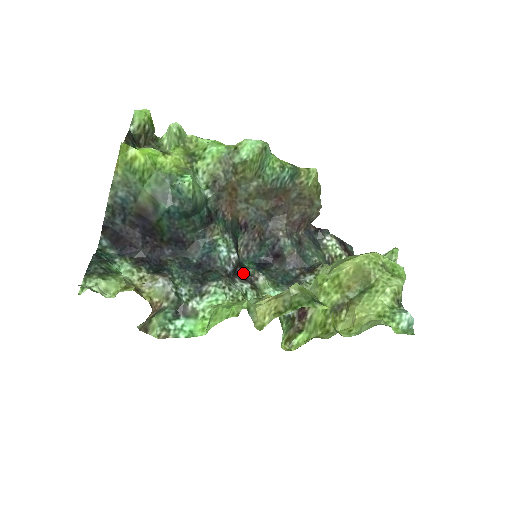
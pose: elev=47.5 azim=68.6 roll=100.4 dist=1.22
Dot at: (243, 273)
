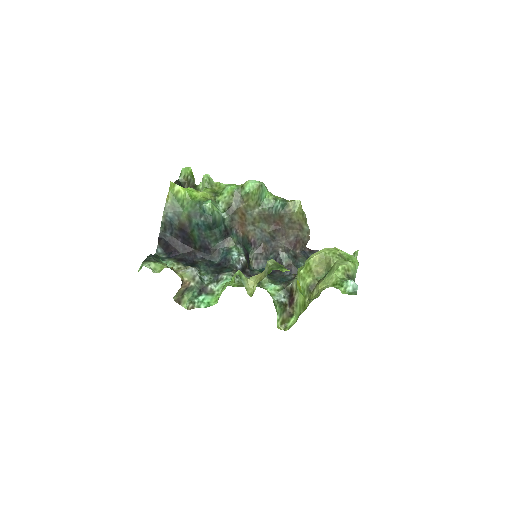
Dot at: (250, 273)
